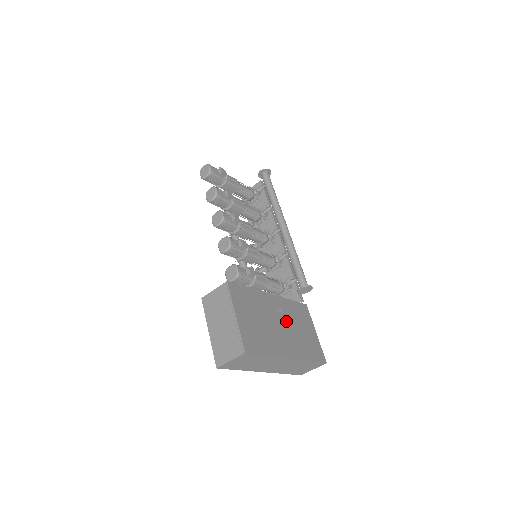
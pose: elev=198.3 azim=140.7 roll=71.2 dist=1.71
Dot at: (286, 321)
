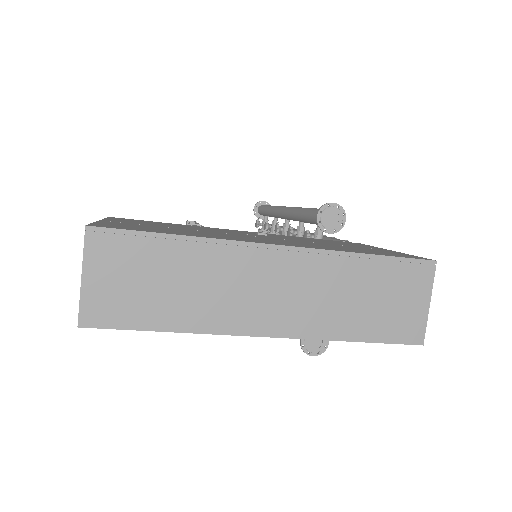
Dot at: (280, 238)
